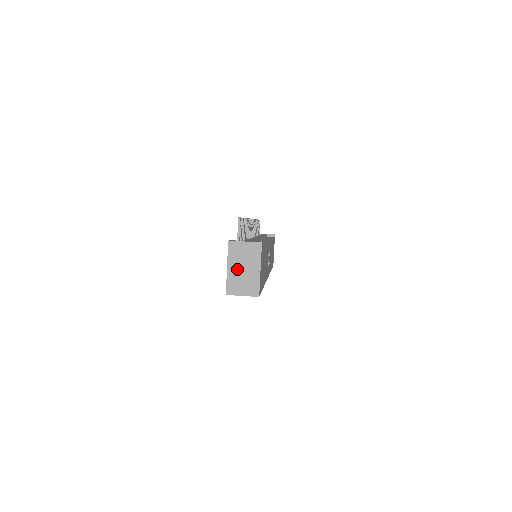
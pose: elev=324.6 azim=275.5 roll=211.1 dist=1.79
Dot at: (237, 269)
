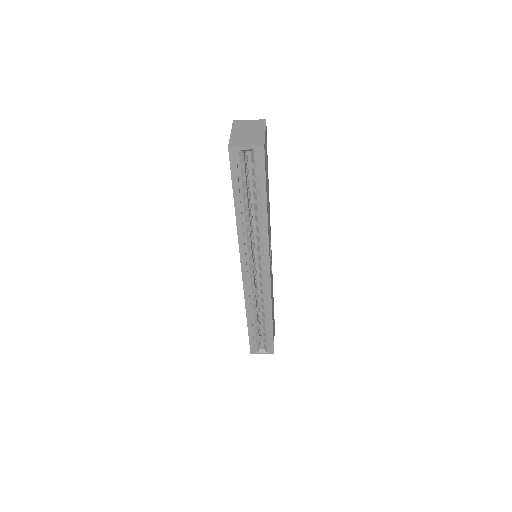
Dot at: (241, 133)
